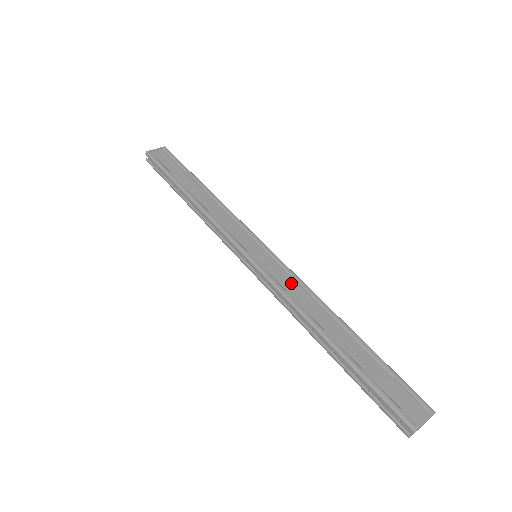
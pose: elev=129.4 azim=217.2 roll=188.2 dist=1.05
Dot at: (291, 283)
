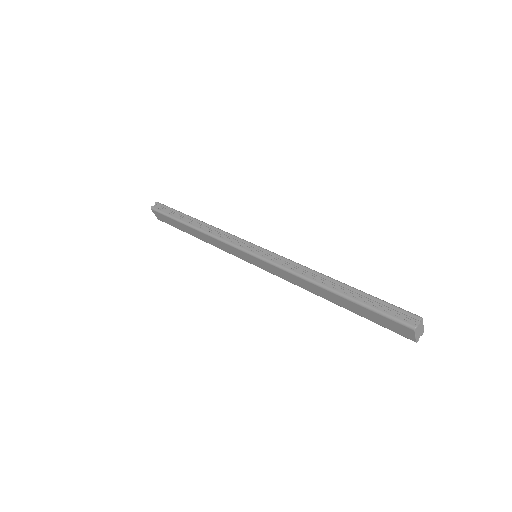
Dot at: occluded
